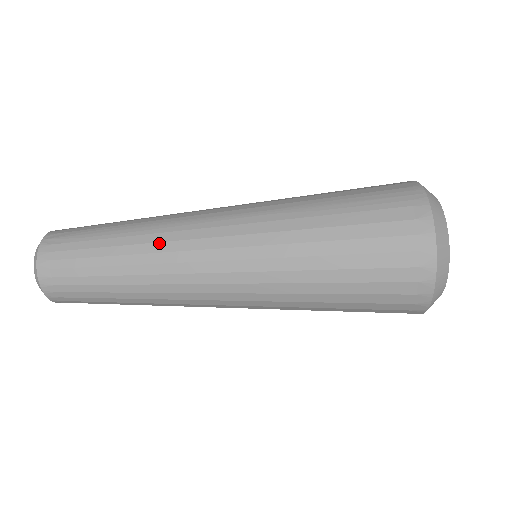
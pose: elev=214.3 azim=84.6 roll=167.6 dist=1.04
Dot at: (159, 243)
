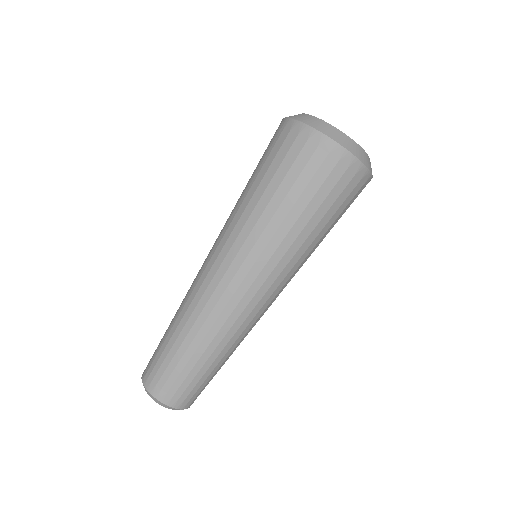
Dot at: (192, 302)
